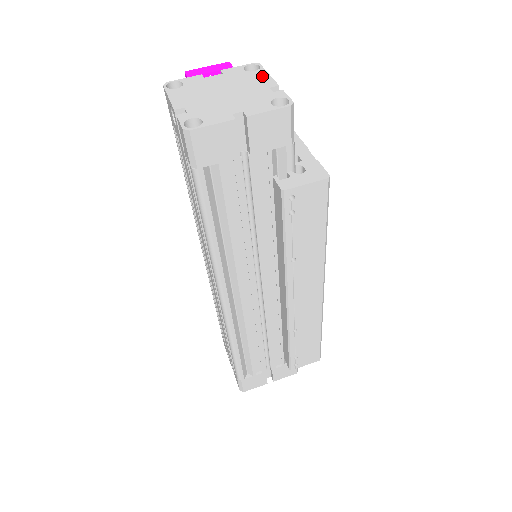
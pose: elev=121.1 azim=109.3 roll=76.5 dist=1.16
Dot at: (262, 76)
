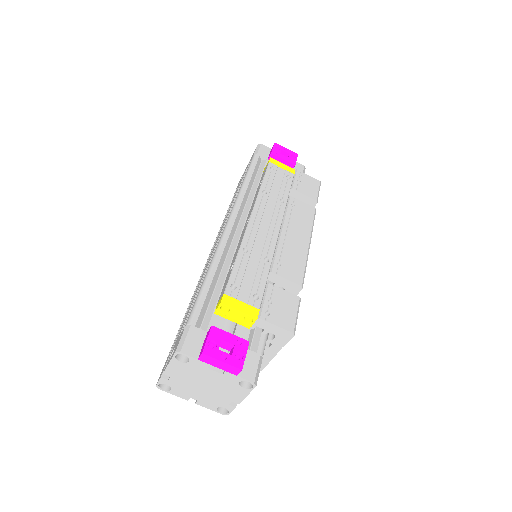
Dot at: (241, 394)
